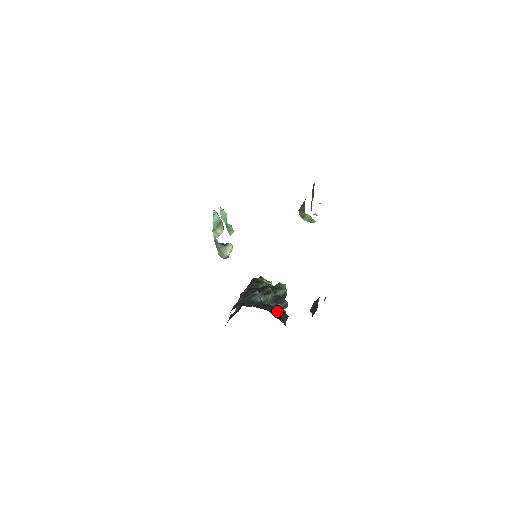
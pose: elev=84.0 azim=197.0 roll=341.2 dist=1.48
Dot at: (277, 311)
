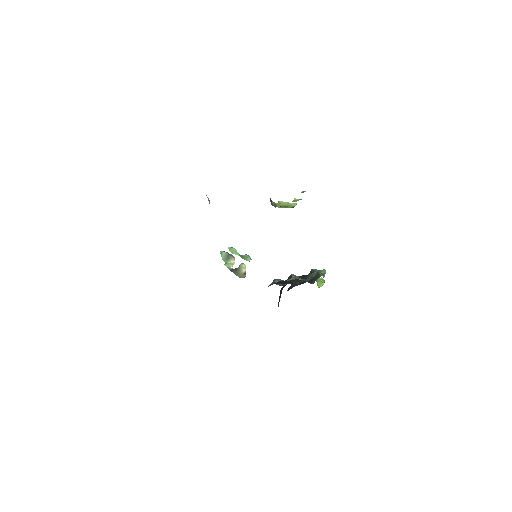
Dot at: (290, 281)
